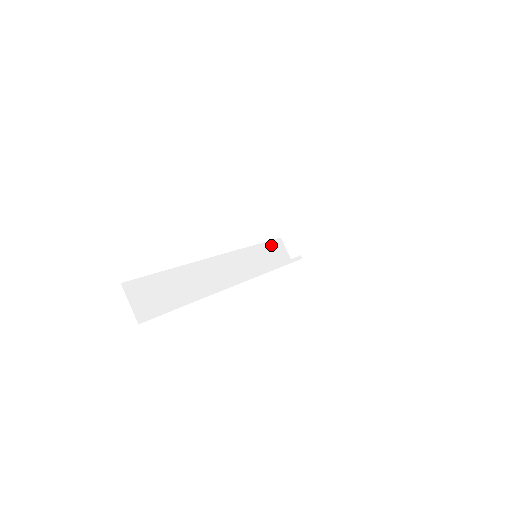
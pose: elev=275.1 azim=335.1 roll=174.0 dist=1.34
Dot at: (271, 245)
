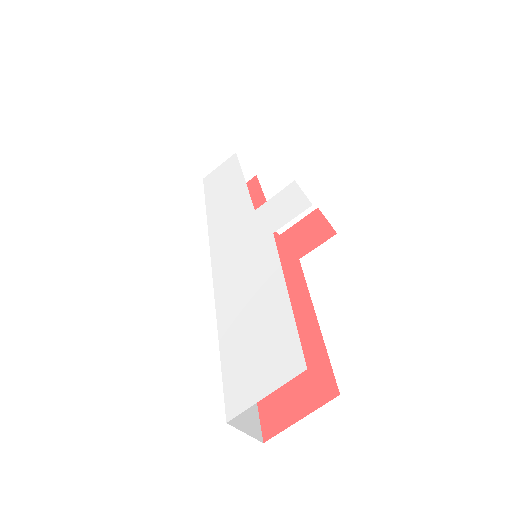
Dot at: occluded
